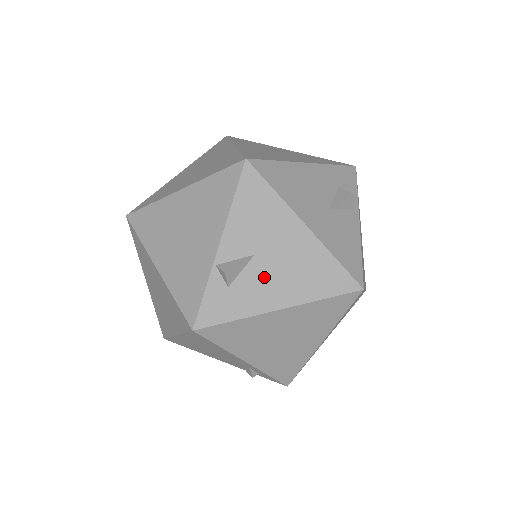
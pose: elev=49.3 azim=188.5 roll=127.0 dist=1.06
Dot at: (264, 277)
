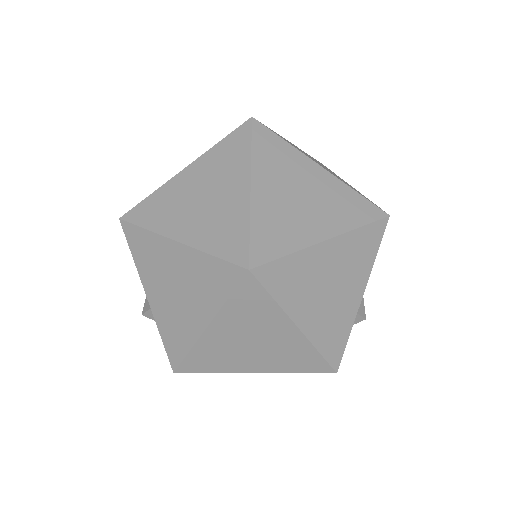
Dot at: occluded
